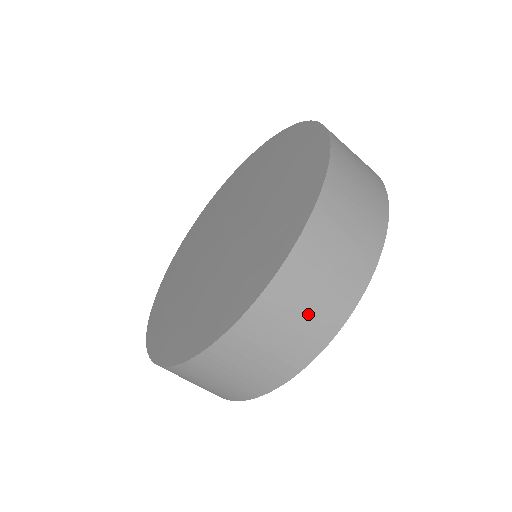
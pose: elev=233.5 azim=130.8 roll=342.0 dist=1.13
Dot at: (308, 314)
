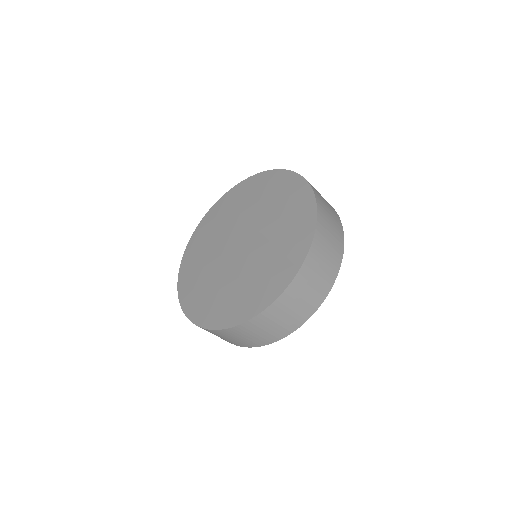
Dot at: (308, 296)
